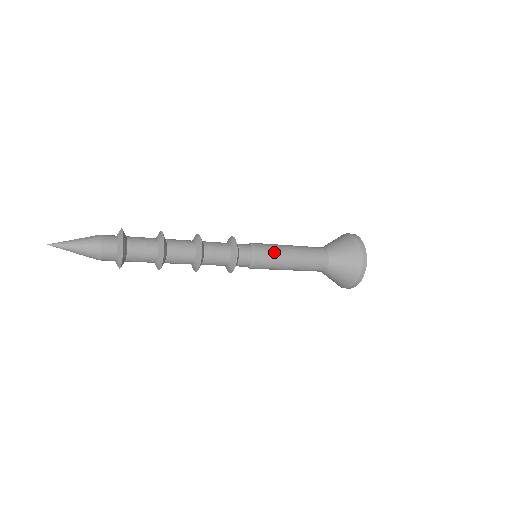
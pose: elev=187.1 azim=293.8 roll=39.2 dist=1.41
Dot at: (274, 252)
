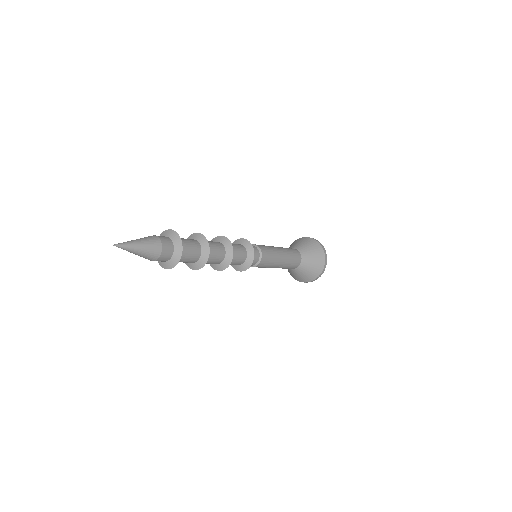
Dot at: (271, 250)
